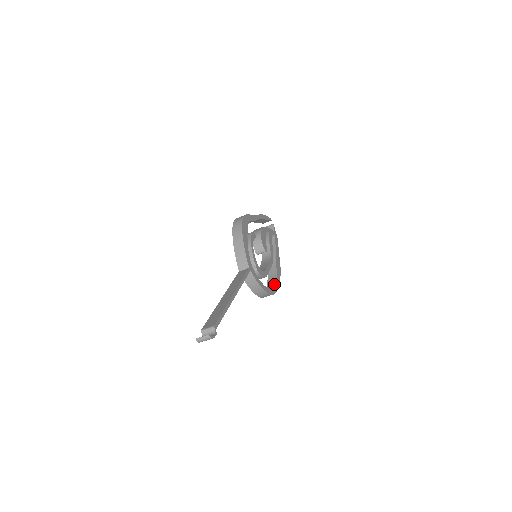
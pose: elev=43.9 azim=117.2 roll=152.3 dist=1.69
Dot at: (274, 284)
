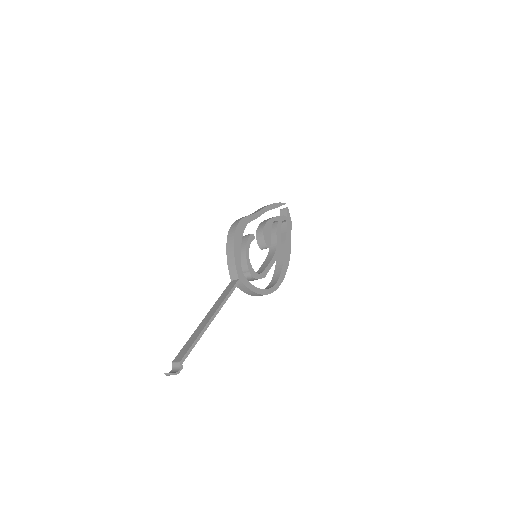
Dot at: (277, 279)
